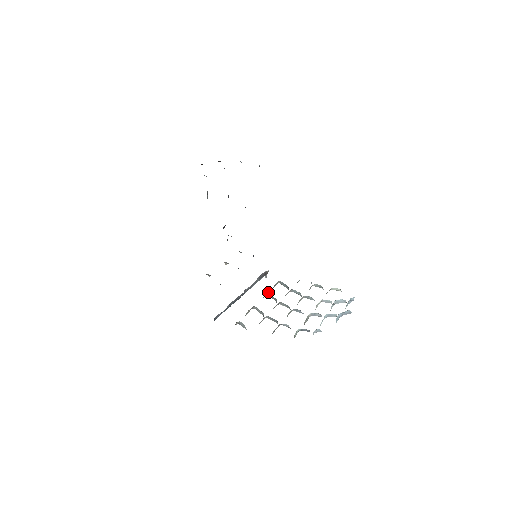
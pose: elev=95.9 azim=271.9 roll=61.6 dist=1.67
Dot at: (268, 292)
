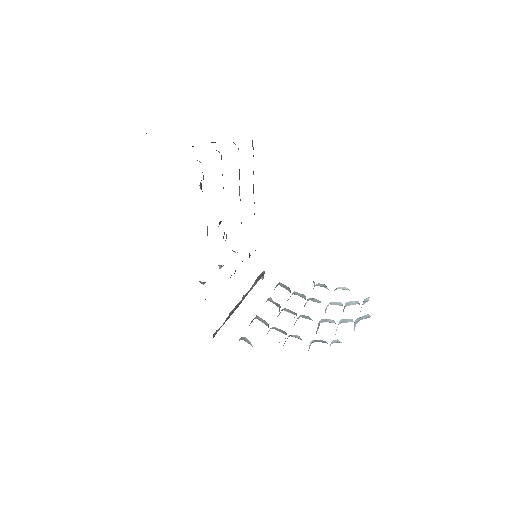
Dot at: occluded
